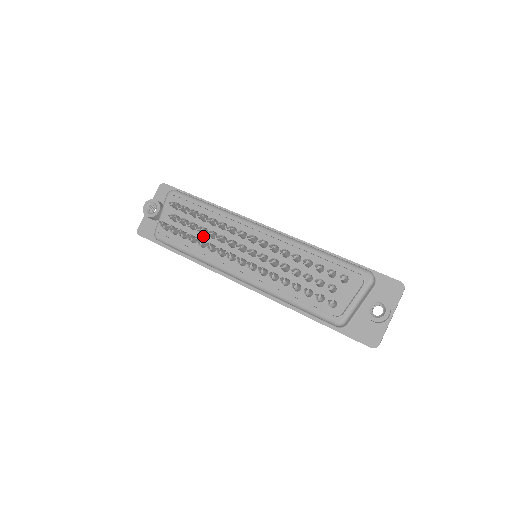
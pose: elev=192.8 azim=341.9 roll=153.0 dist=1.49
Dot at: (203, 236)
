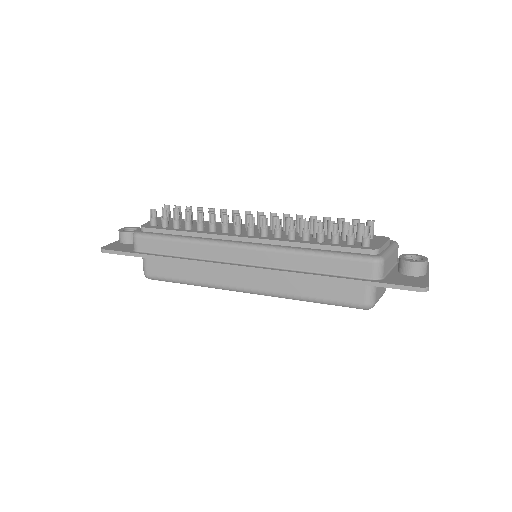
Dot at: occluded
